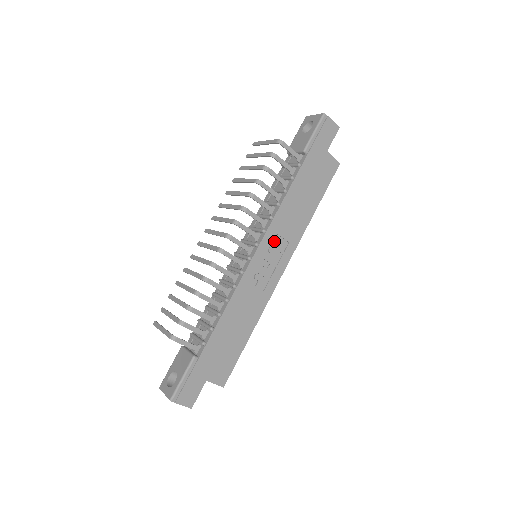
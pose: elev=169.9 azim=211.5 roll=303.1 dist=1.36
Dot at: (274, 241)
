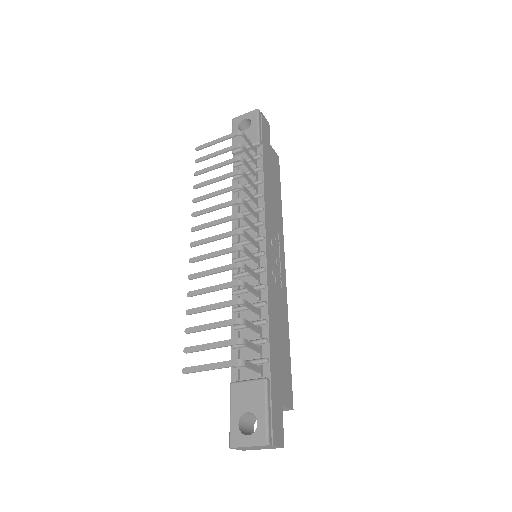
Dot at: (271, 233)
